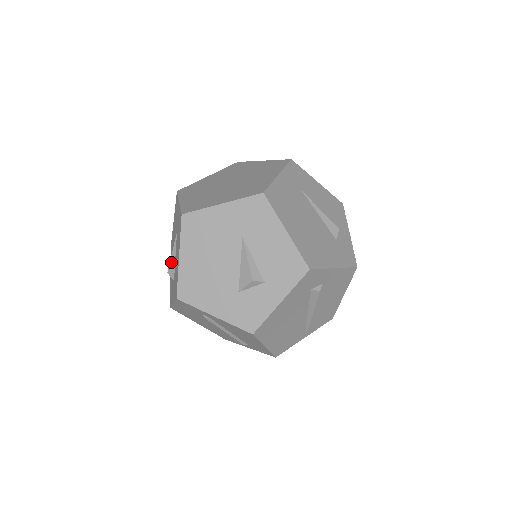
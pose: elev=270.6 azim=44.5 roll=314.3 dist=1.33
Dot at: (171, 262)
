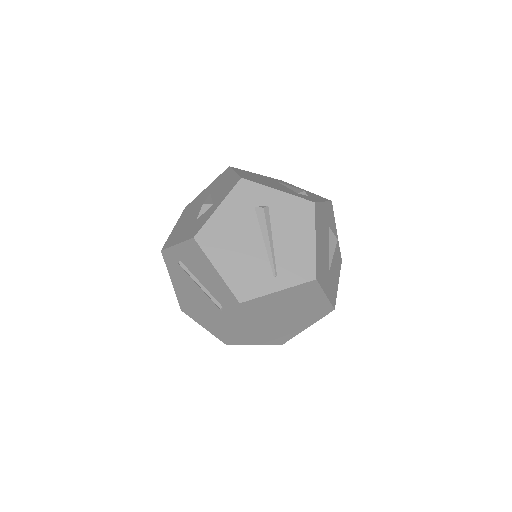
Dot at: occluded
